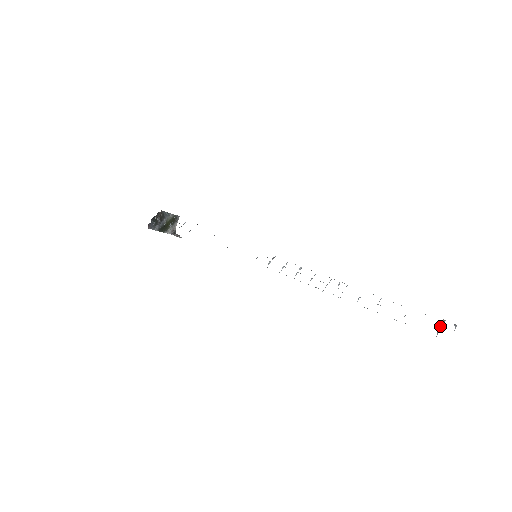
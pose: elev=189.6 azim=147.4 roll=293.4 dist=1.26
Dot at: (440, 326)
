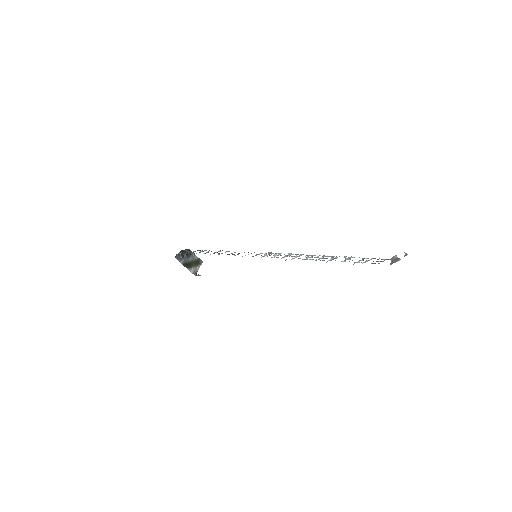
Dot at: (394, 259)
